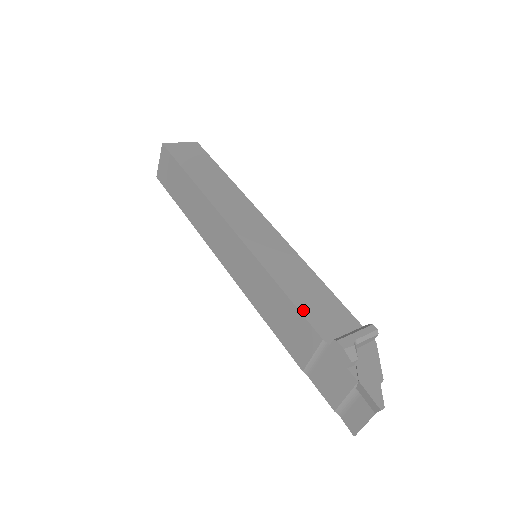
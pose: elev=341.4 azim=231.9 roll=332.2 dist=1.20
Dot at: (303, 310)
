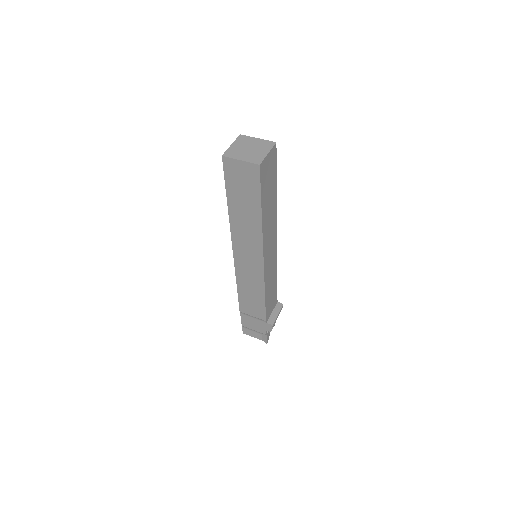
Dot at: (267, 308)
